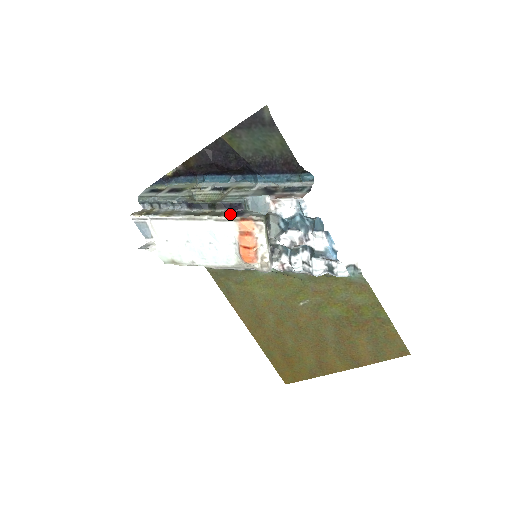
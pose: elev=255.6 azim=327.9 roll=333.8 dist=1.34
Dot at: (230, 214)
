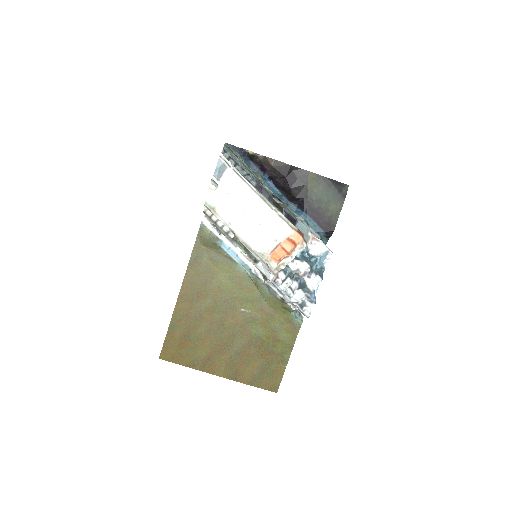
Dot at: (290, 221)
